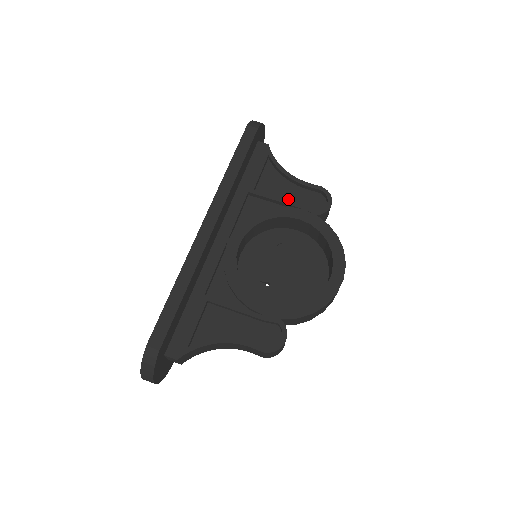
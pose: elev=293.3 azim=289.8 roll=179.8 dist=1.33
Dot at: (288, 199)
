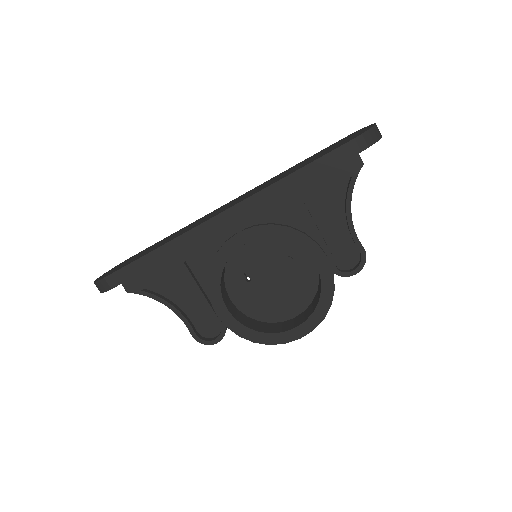
Dot at: (327, 234)
